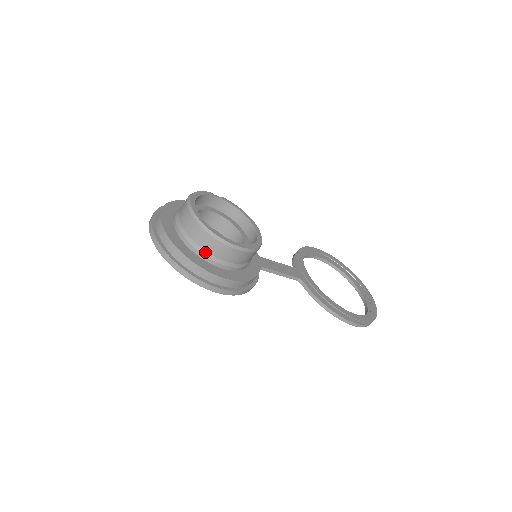
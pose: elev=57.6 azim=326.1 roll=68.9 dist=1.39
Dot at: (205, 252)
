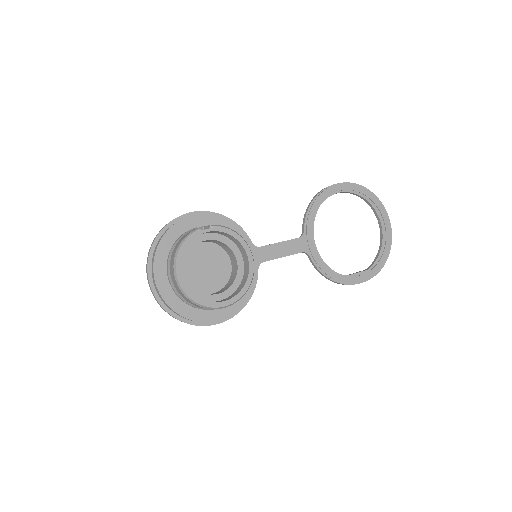
Dot at: (197, 307)
